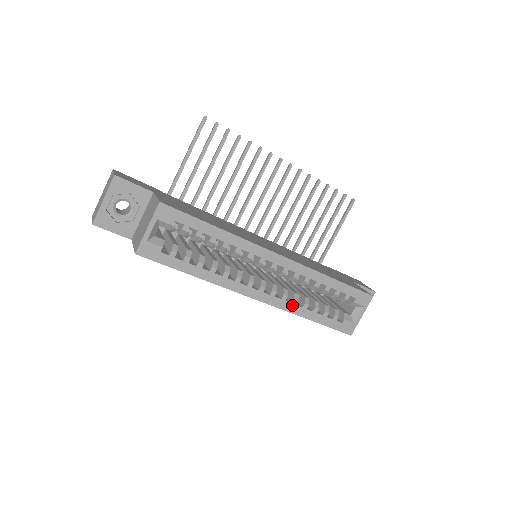
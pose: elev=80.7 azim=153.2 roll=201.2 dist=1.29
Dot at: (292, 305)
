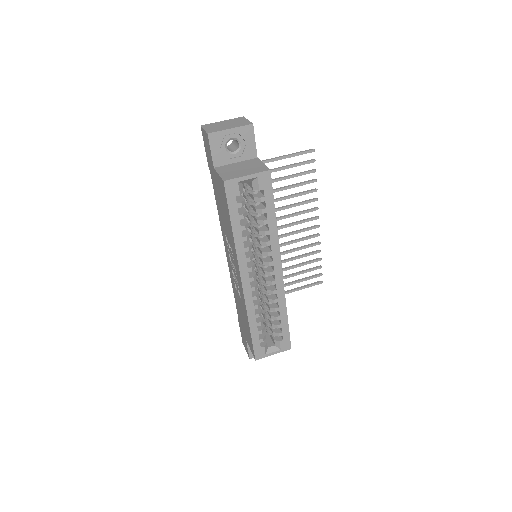
Dot at: (253, 307)
